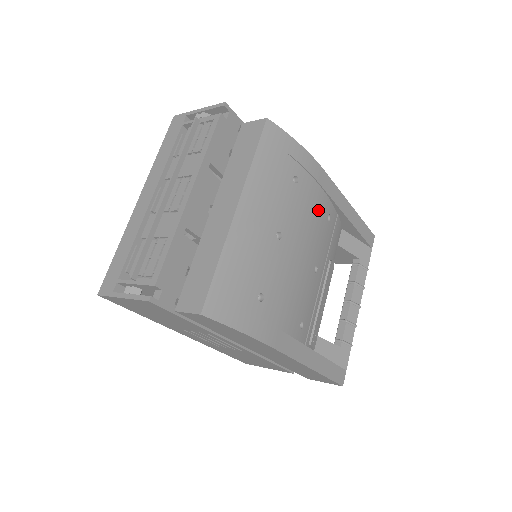
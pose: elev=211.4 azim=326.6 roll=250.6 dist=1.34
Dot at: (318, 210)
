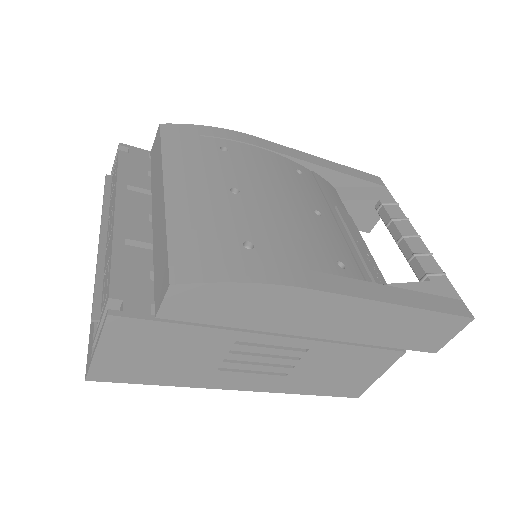
Dot at: (275, 166)
